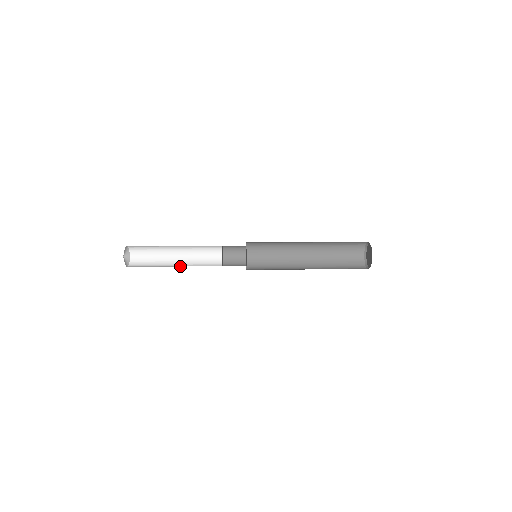
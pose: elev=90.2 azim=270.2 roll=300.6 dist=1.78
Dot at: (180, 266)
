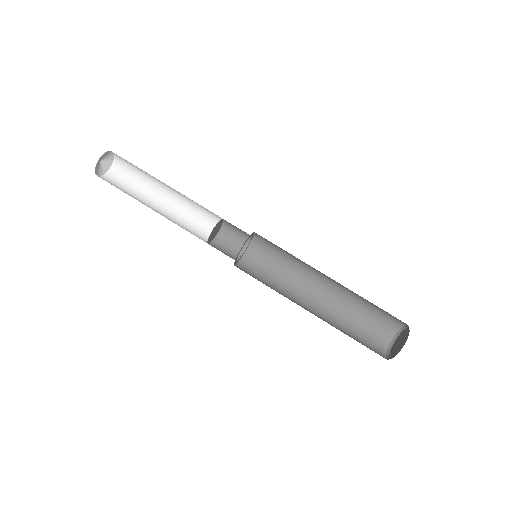
Dot at: occluded
